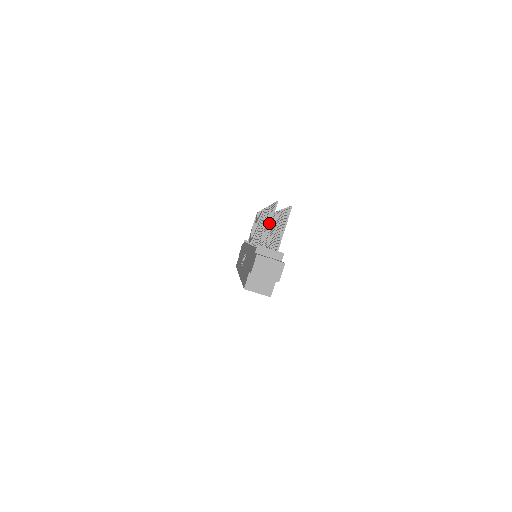
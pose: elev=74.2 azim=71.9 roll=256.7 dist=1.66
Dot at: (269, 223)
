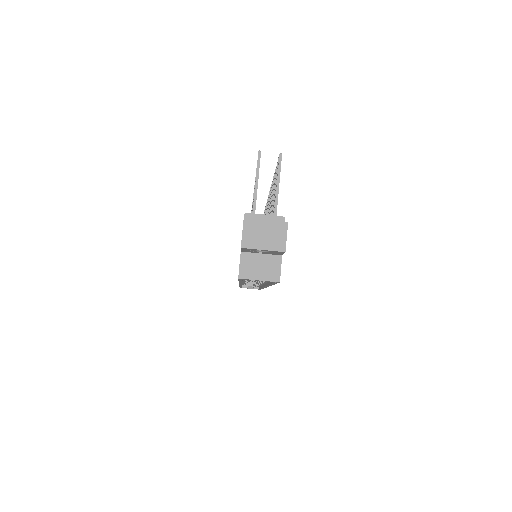
Dot at: (255, 182)
